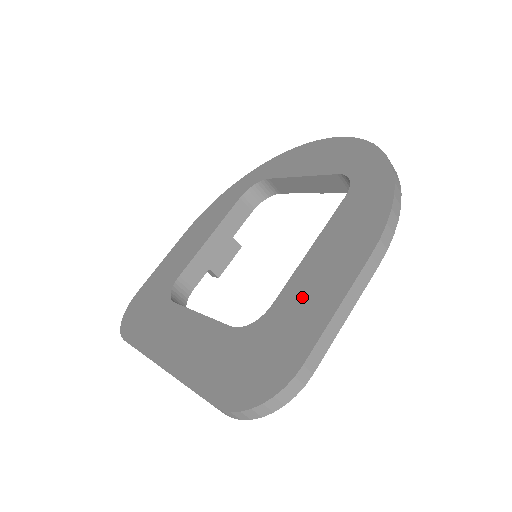
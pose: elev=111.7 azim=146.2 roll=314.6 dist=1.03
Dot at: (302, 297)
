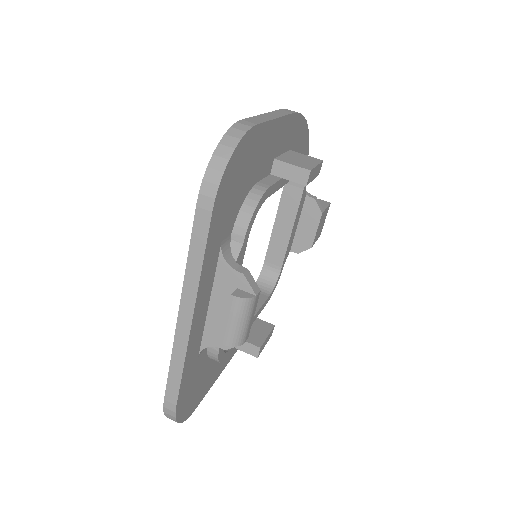
Dot at: occluded
